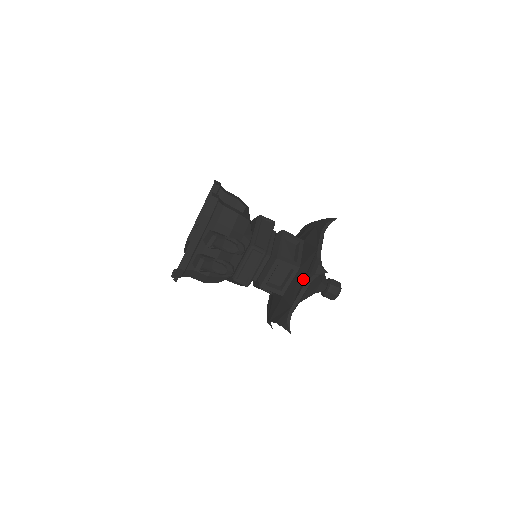
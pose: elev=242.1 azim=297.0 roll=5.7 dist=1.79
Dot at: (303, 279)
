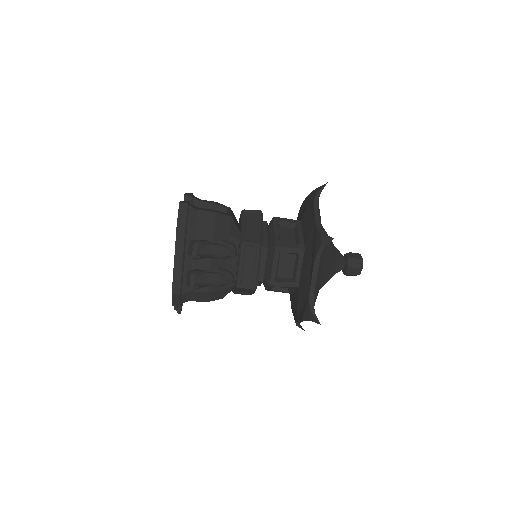
Dot at: (311, 258)
